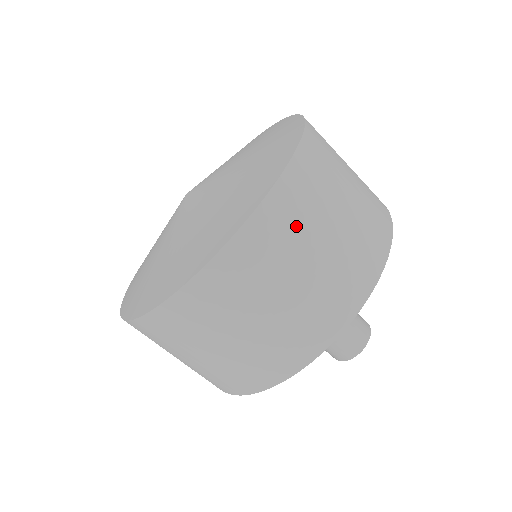
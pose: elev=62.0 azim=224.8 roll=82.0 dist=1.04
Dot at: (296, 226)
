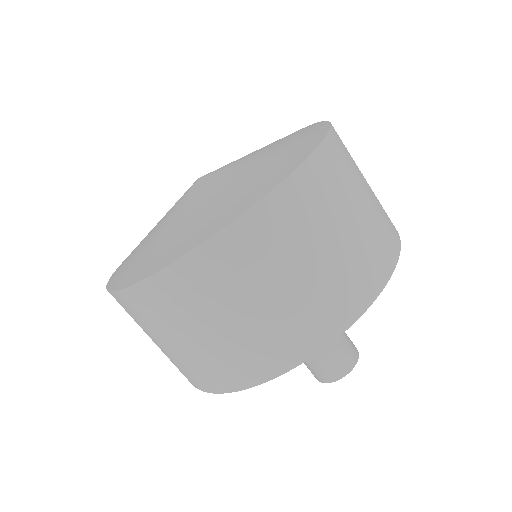
Dot at: (237, 275)
